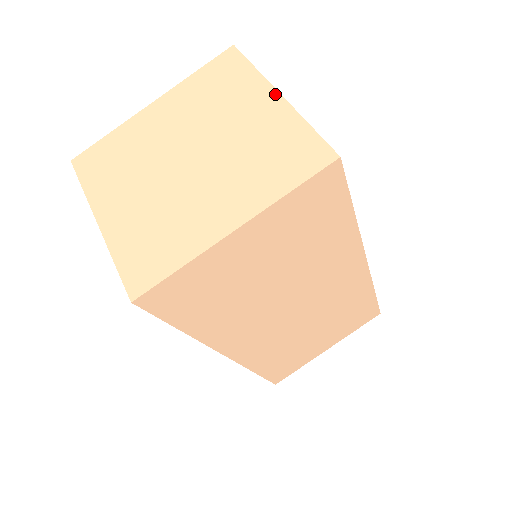
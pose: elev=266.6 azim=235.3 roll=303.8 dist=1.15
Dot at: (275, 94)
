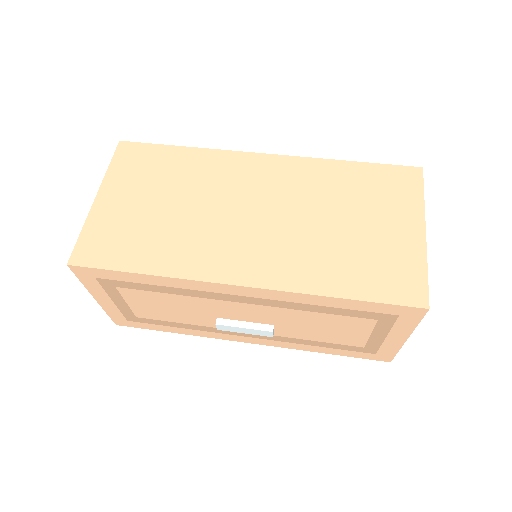
Dot at: occluded
